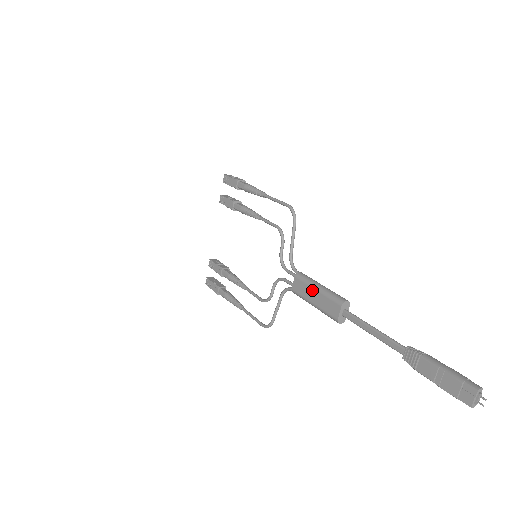
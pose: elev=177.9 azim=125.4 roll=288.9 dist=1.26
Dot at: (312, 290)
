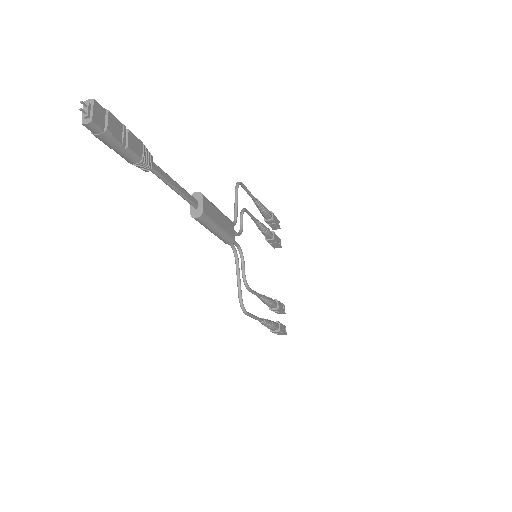
Dot at: occluded
